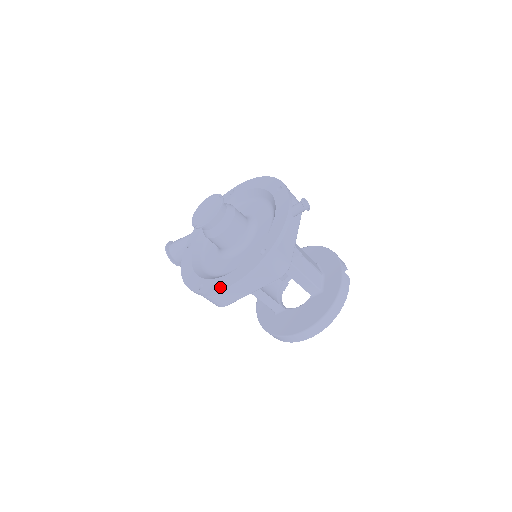
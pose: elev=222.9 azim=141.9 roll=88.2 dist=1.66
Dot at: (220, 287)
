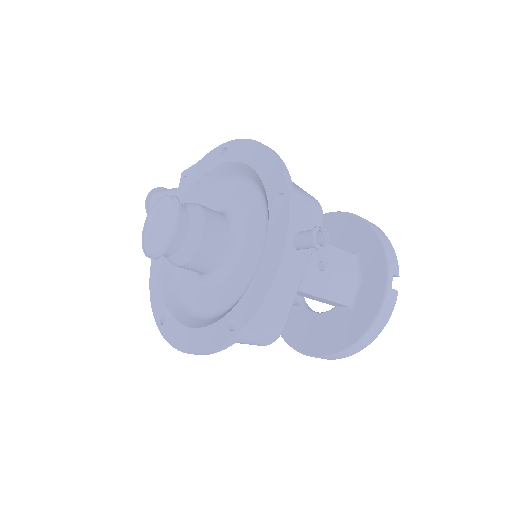
Dot at: (178, 345)
